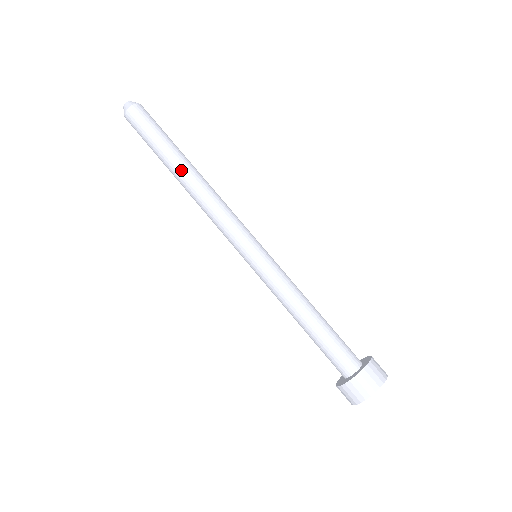
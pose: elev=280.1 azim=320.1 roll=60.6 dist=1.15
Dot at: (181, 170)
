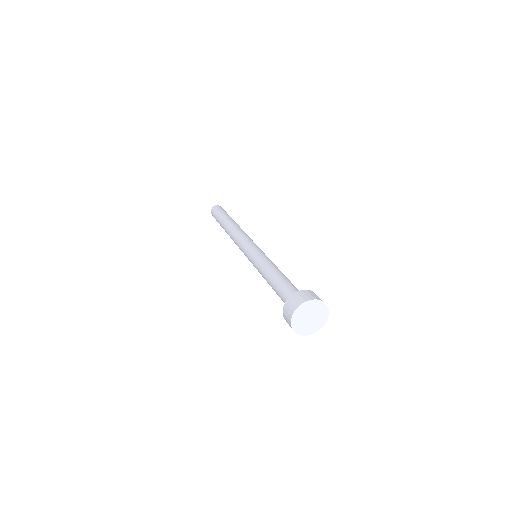
Dot at: (229, 222)
